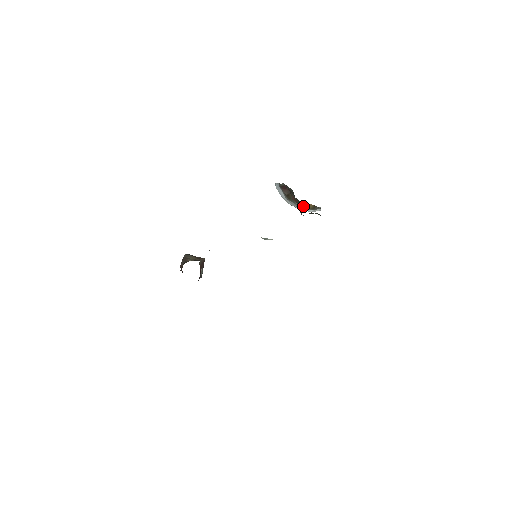
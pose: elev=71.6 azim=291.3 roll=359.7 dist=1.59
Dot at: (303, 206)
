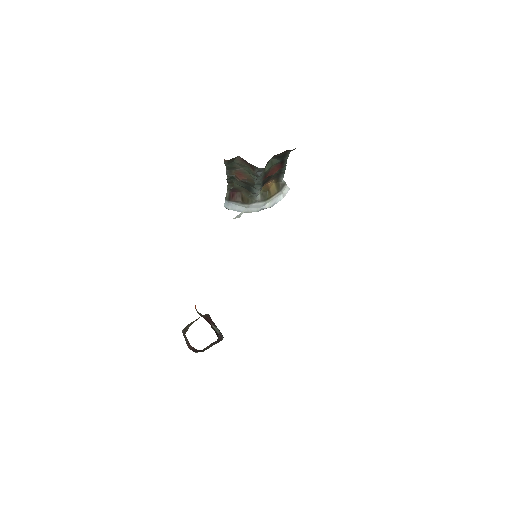
Dot at: (267, 195)
